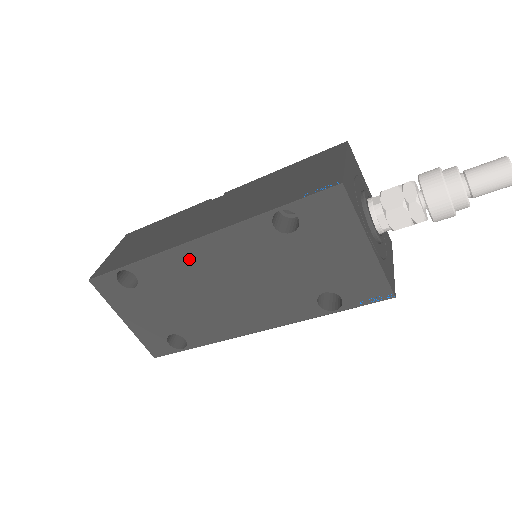
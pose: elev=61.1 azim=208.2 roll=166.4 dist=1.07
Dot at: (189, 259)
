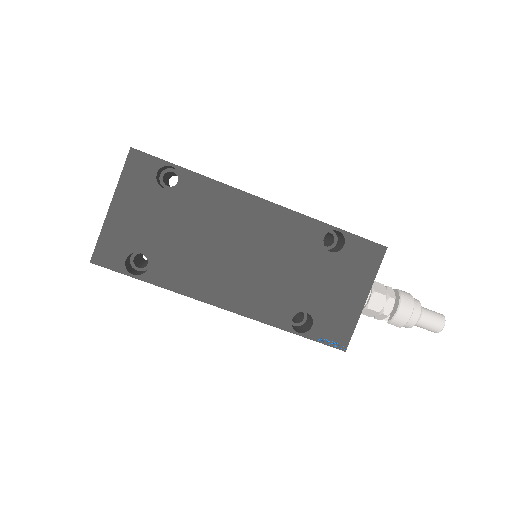
Dot at: (241, 208)
